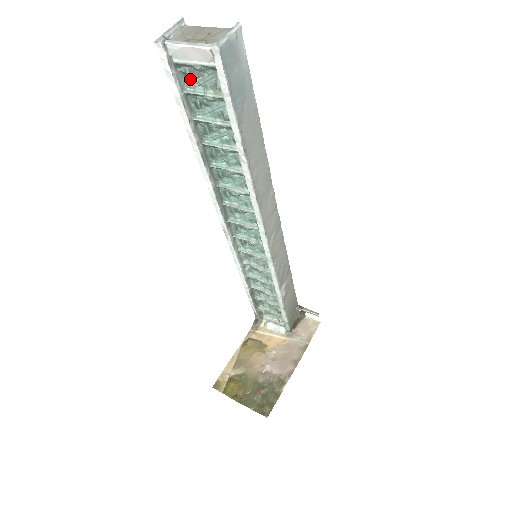
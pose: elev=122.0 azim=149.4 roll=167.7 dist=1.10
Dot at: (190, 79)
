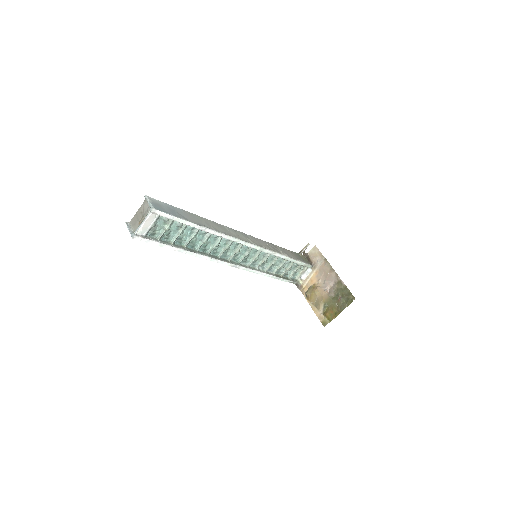
Dot at: (155, 233)
